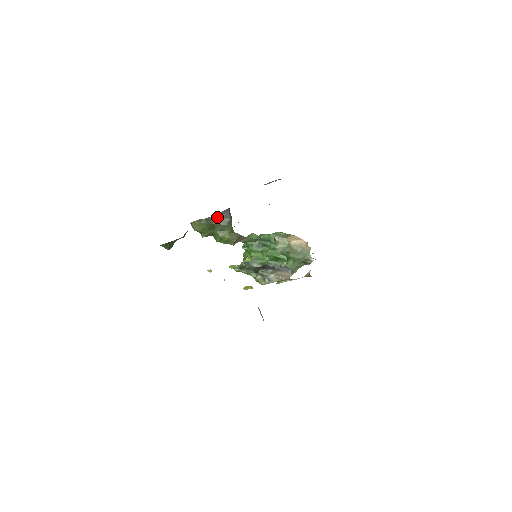
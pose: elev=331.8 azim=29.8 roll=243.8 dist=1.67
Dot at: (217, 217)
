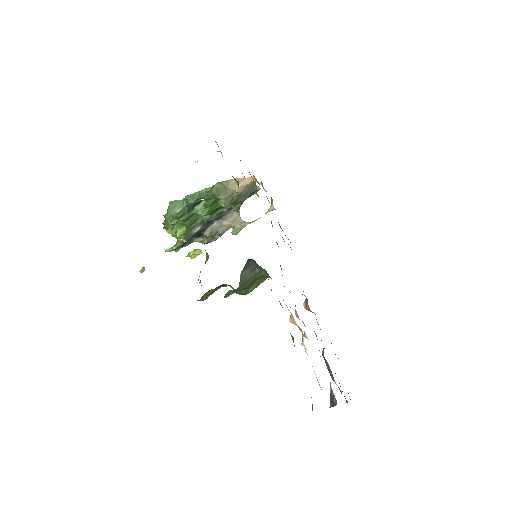
Dot at: (243, 280)
